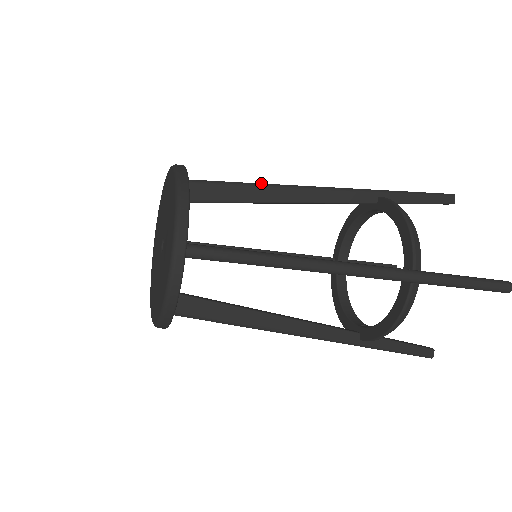
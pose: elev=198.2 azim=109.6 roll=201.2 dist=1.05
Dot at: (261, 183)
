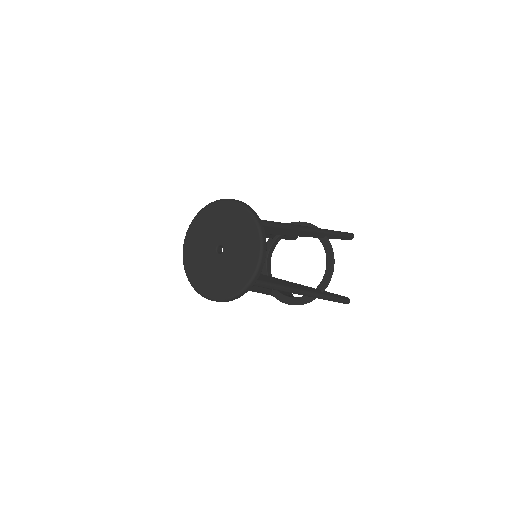
Dot at: (284, 225)
